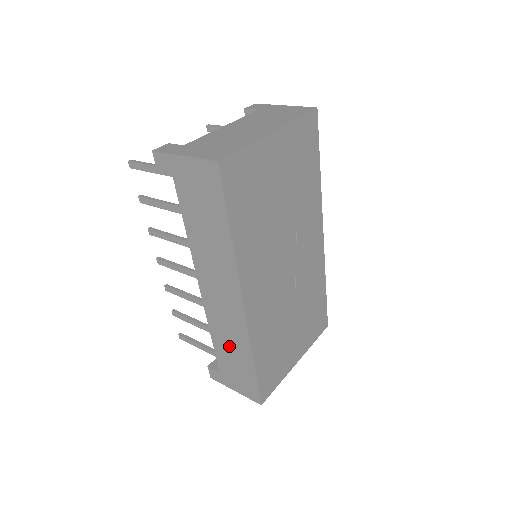
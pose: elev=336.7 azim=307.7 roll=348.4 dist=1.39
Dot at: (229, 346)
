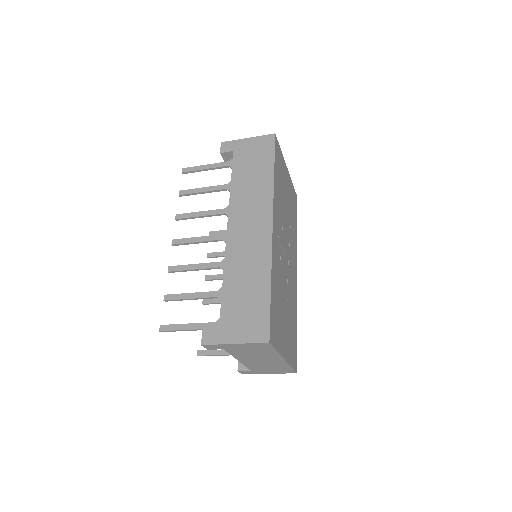
Dot at: (244, 279)
